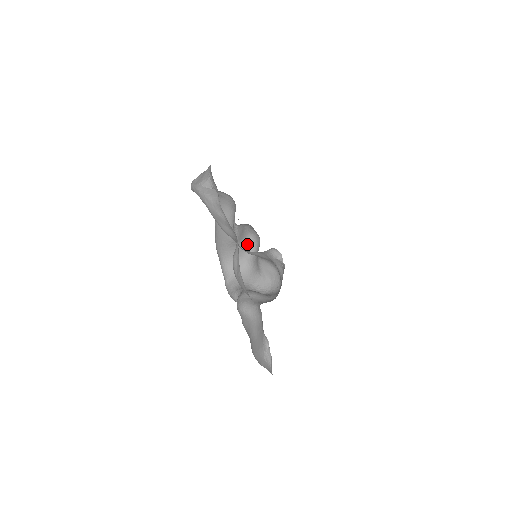
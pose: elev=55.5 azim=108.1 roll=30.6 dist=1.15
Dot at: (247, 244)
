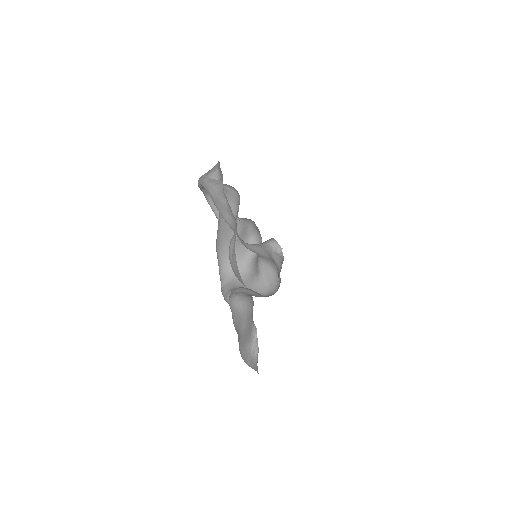
Dot at: occluded
